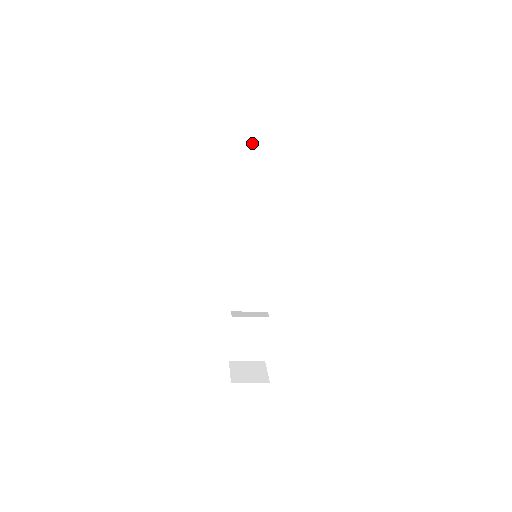
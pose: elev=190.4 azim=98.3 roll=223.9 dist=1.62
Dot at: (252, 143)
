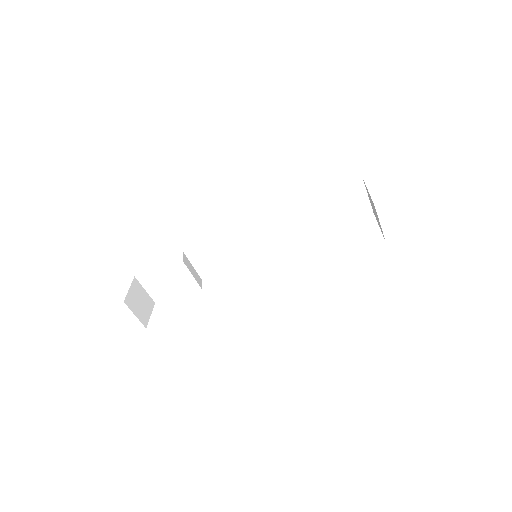
Dot at: (355, 194)
